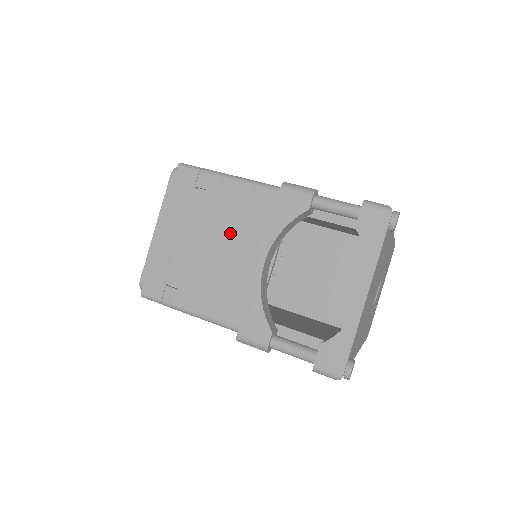
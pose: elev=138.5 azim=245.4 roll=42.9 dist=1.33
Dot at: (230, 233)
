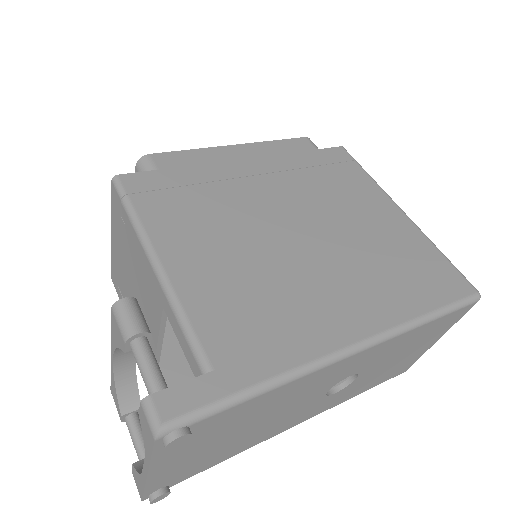
Dot at: (138, 284)
